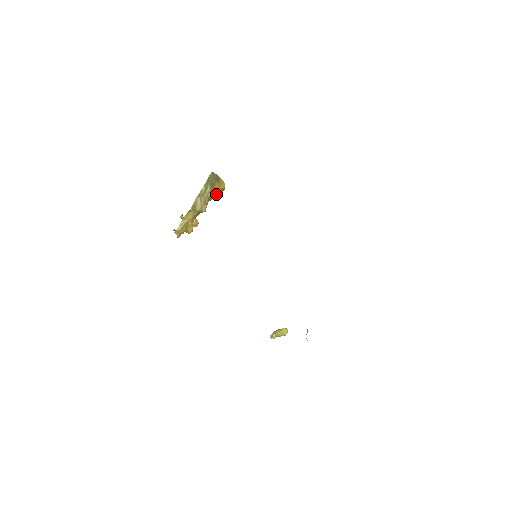
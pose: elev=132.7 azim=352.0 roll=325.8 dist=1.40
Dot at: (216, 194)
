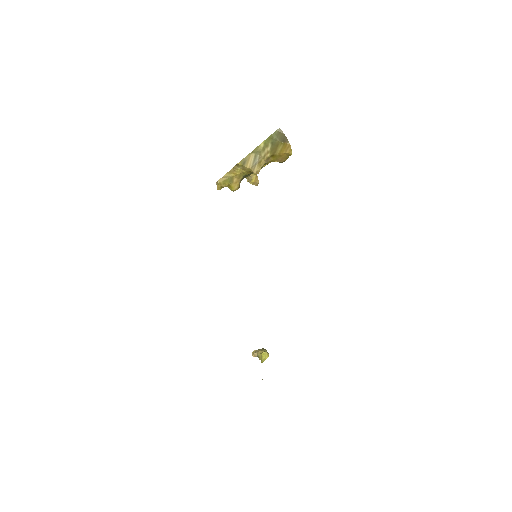
Dot at: (278, 157)
